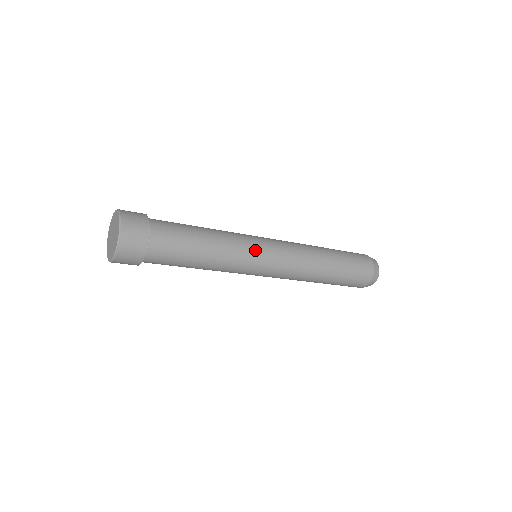
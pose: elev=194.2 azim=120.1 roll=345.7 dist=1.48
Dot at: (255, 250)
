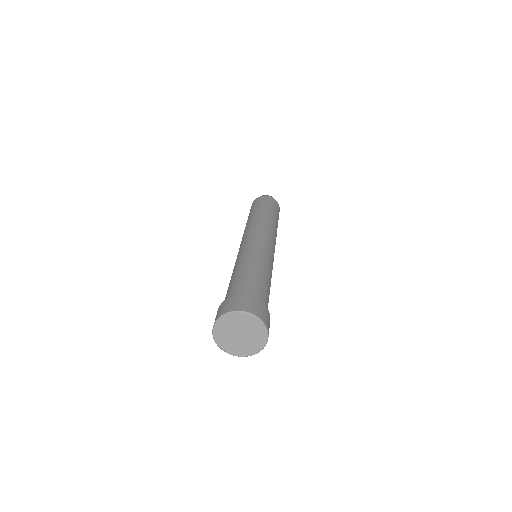
Dot at: (267, 249)
